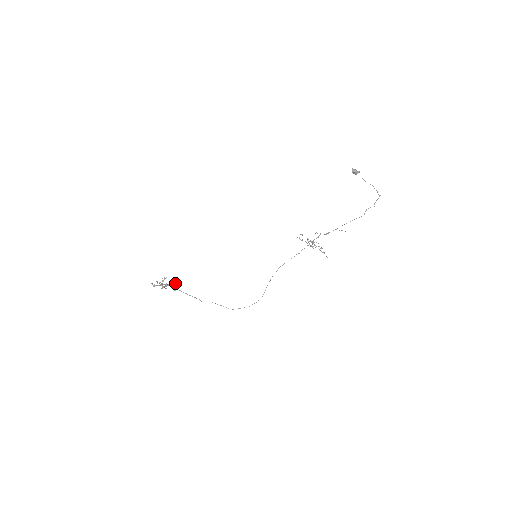
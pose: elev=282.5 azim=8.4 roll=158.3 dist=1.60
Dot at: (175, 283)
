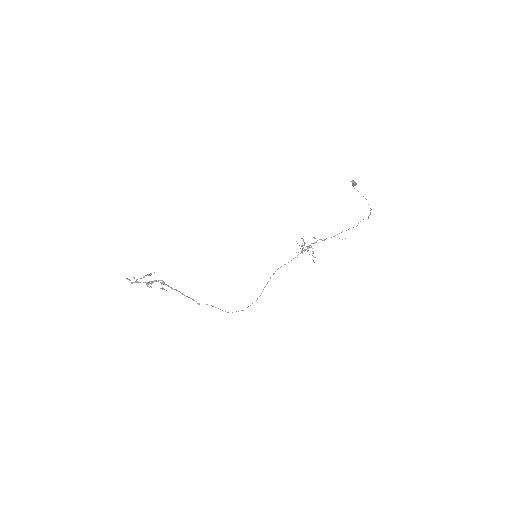
Dot at: (162, 280)
